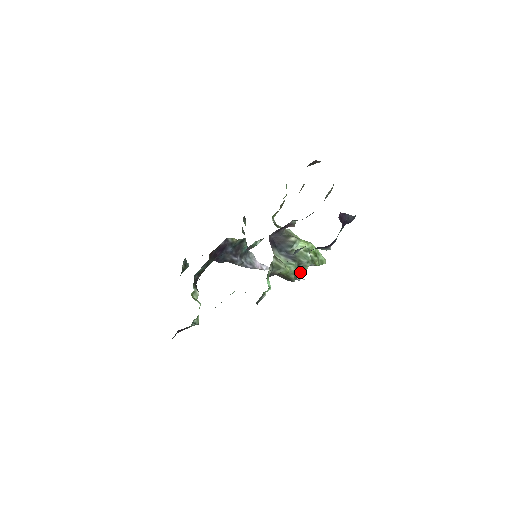
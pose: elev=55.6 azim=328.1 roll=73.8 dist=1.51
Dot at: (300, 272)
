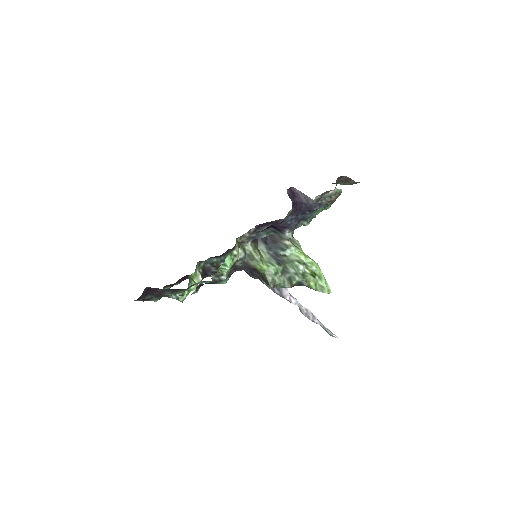
Dot at: (283, 281)
